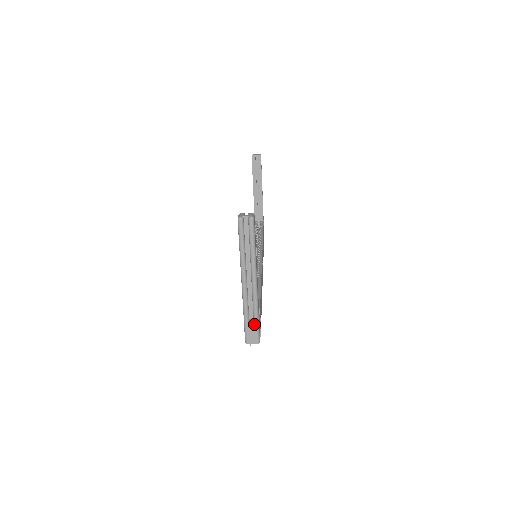
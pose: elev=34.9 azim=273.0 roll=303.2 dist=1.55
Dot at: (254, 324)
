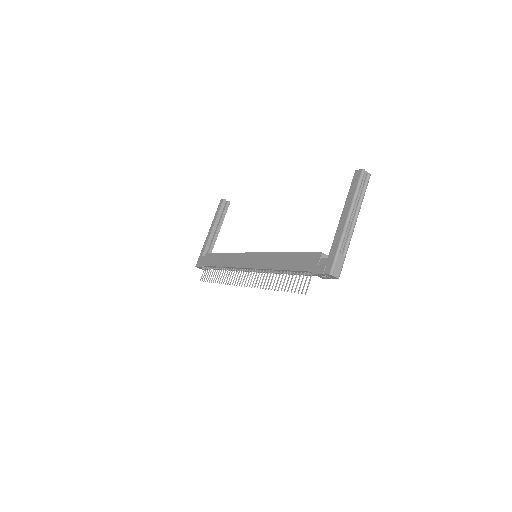
Dot at: (343, 259)
